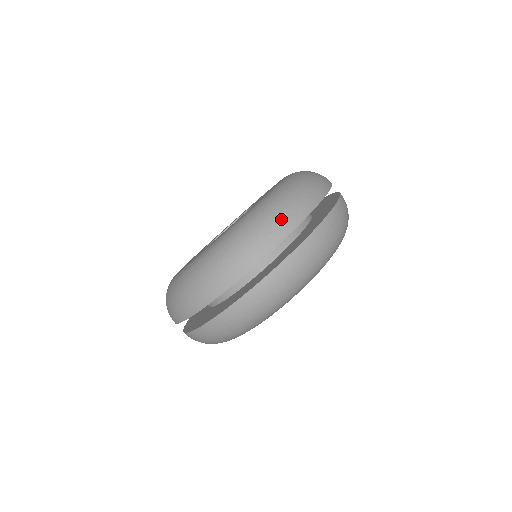
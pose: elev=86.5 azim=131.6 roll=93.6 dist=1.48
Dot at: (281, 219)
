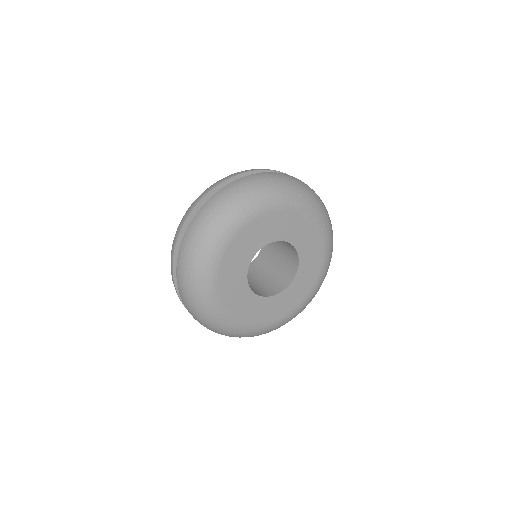
Dot at: occluded
